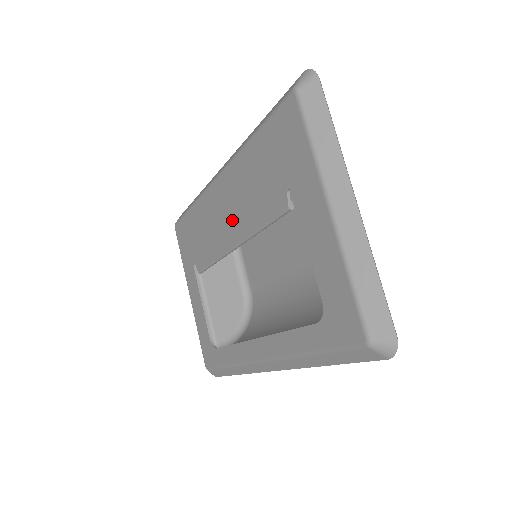
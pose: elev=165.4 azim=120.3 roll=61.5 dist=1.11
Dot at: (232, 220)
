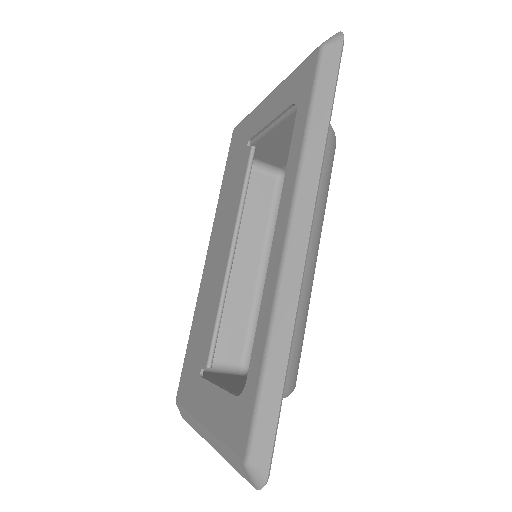
Dot at: (223, 244)
